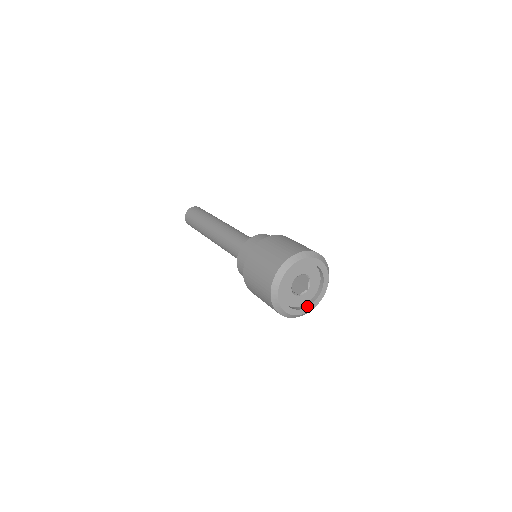
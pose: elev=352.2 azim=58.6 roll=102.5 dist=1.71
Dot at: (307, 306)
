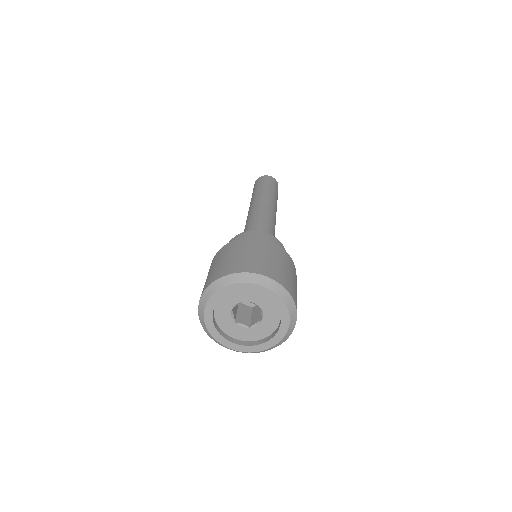
Dot at: (263, 342)
